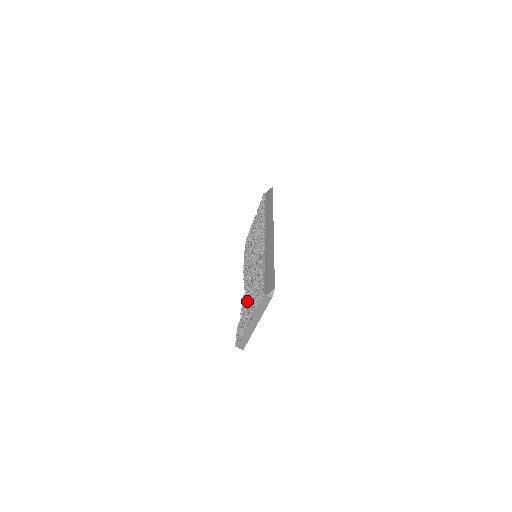
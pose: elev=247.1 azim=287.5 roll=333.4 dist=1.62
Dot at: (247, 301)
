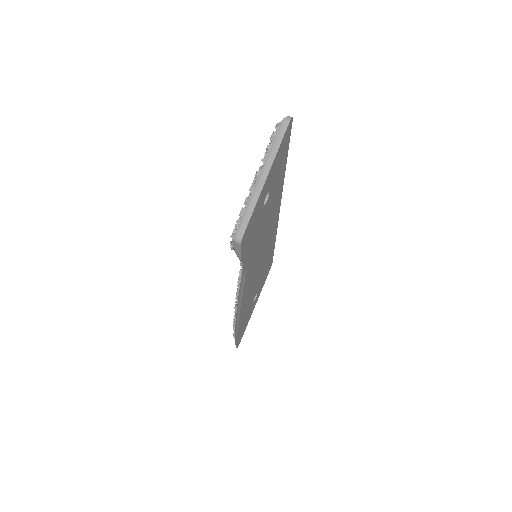
Dot at: occluded
